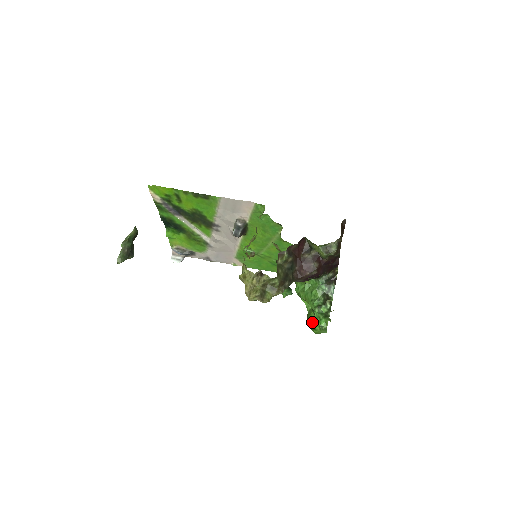
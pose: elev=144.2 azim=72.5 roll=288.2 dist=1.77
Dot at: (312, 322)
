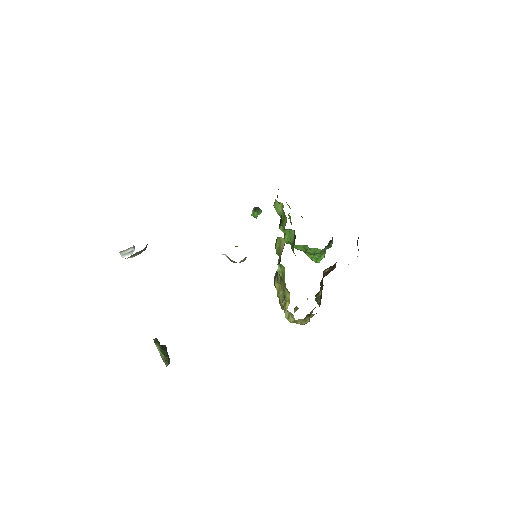
Dot at: (313, 259)
